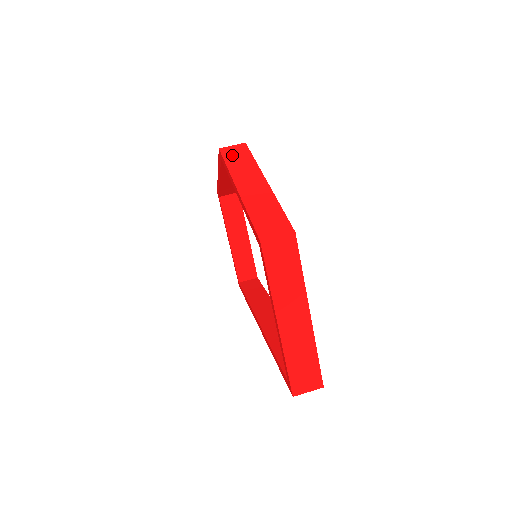
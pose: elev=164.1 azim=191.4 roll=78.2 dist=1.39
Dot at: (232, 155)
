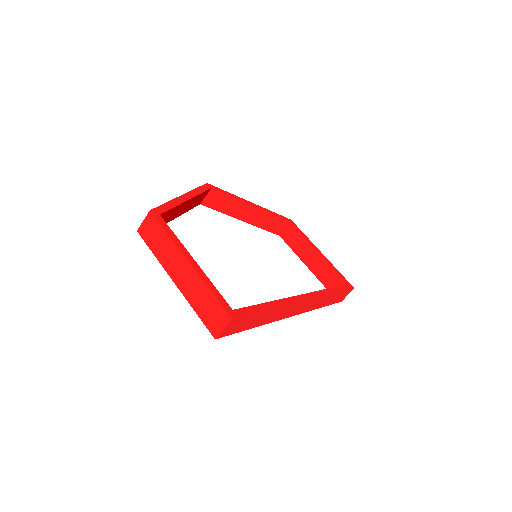
Dot at: occluded
